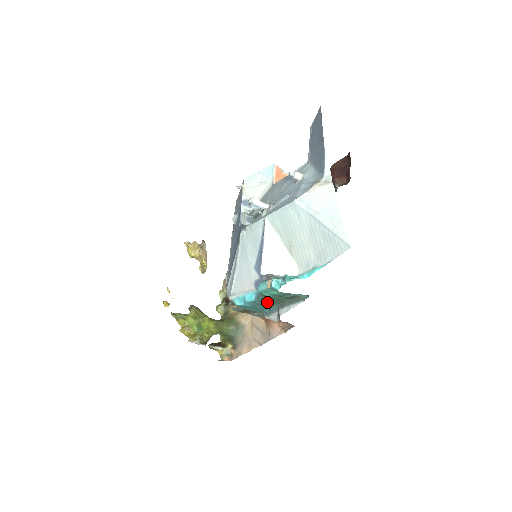
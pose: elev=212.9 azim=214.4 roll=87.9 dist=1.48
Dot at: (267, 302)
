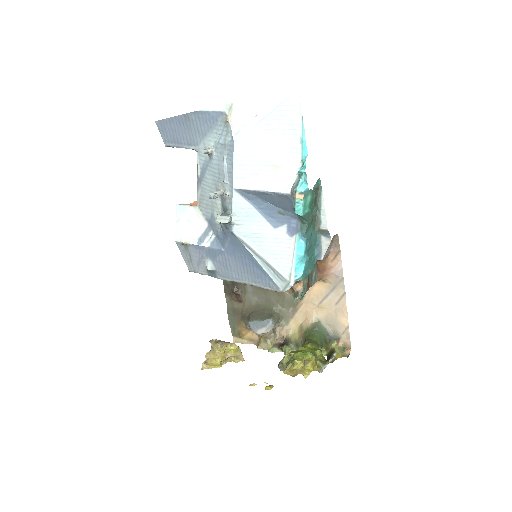
Dot at: (311, 234)
